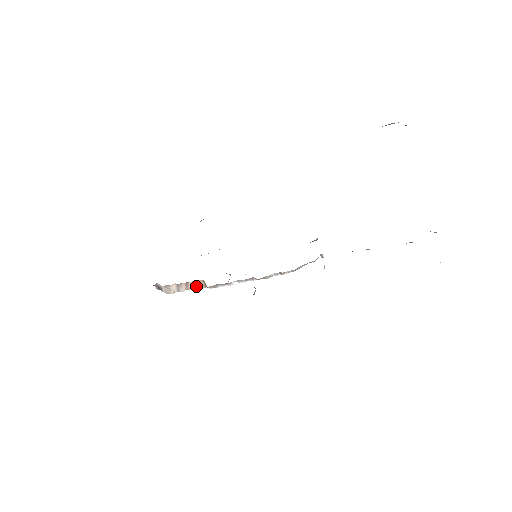
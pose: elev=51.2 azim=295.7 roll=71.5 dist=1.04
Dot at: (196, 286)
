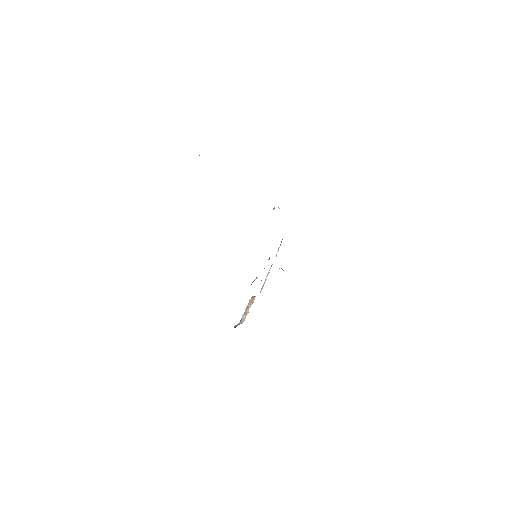
Dot at: (251, 302)
